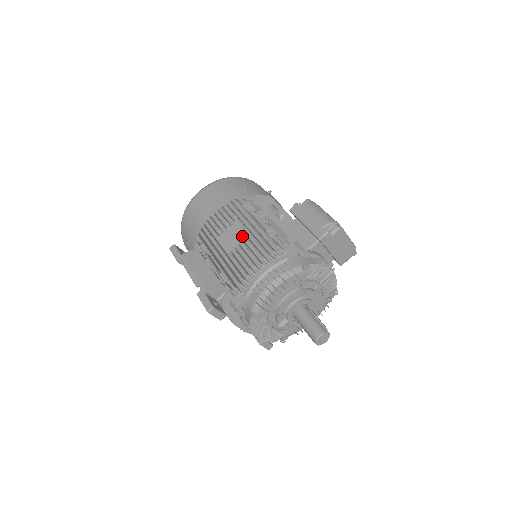
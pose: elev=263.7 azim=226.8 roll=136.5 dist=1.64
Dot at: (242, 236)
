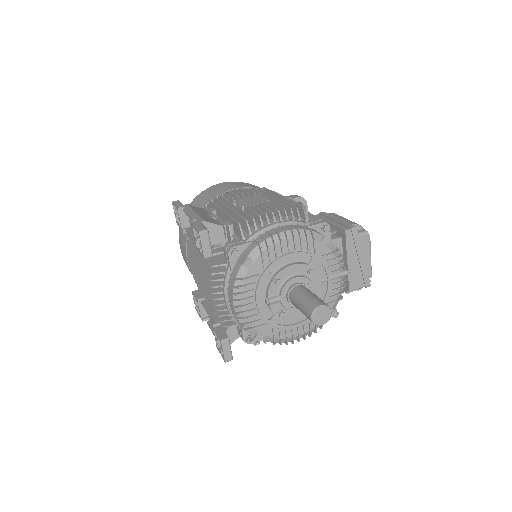
Dot at: (263, 200)
